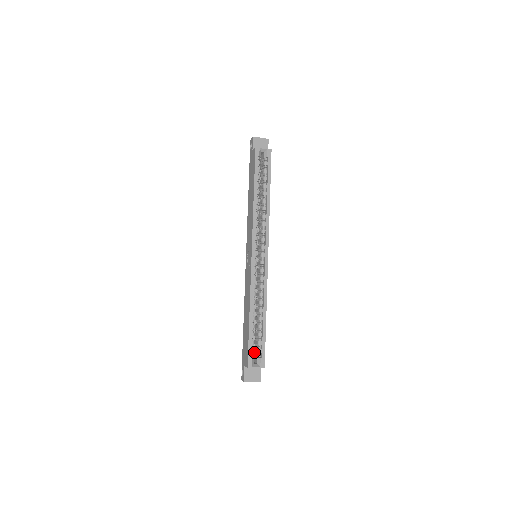
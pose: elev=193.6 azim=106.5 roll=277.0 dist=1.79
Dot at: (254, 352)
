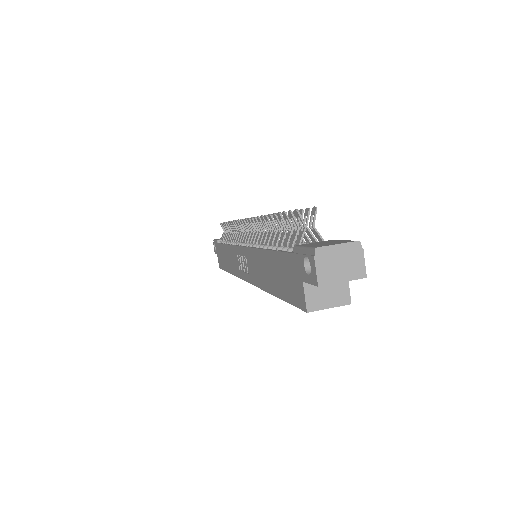
Dot at: occluded
